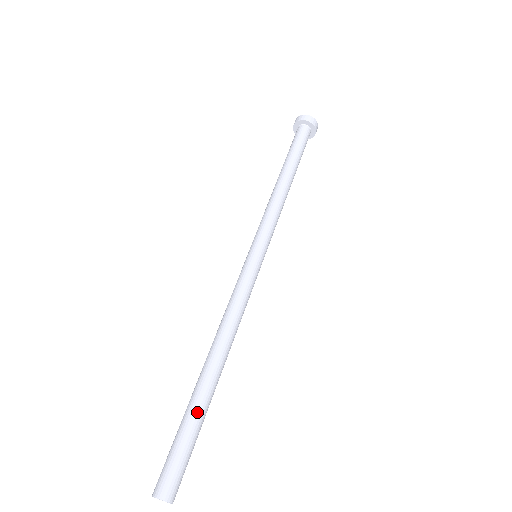
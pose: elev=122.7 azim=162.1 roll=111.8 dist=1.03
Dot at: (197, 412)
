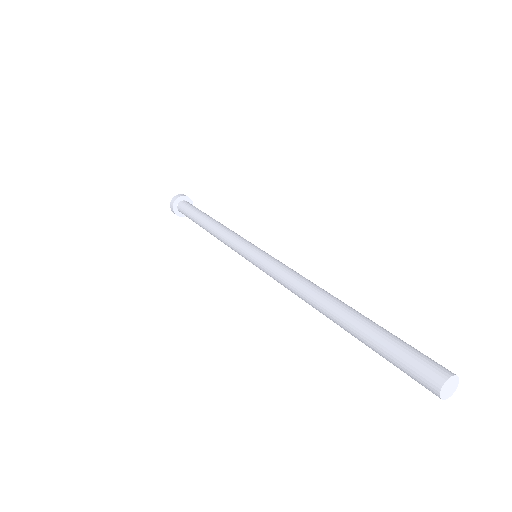
Dot at: (368, 326)
